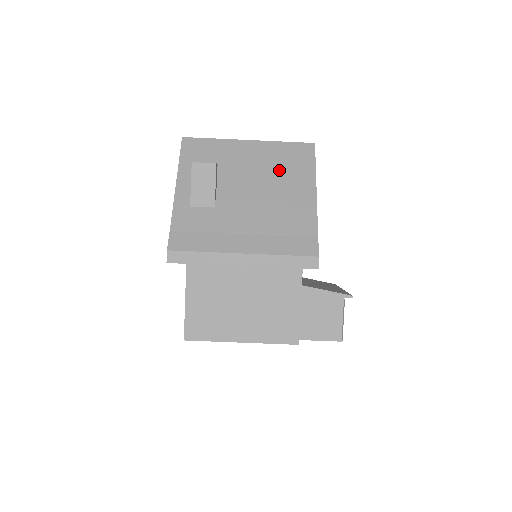
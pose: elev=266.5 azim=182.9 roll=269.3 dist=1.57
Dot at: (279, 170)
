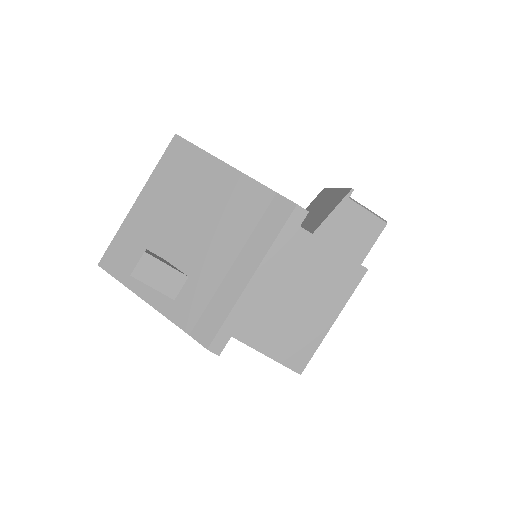
Dot at: (184, 189)
